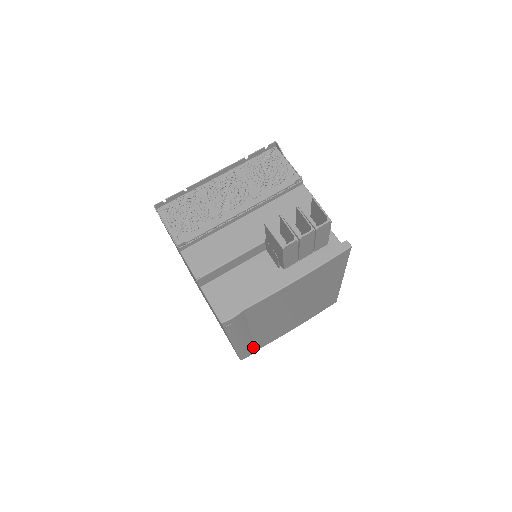
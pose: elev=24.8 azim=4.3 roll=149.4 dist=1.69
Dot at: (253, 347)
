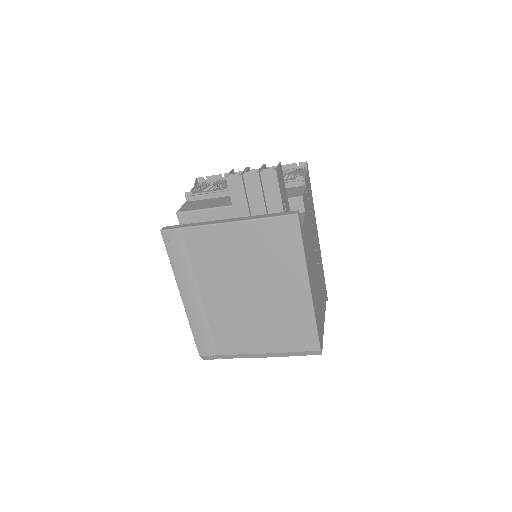
Dot at: (211, 338)
